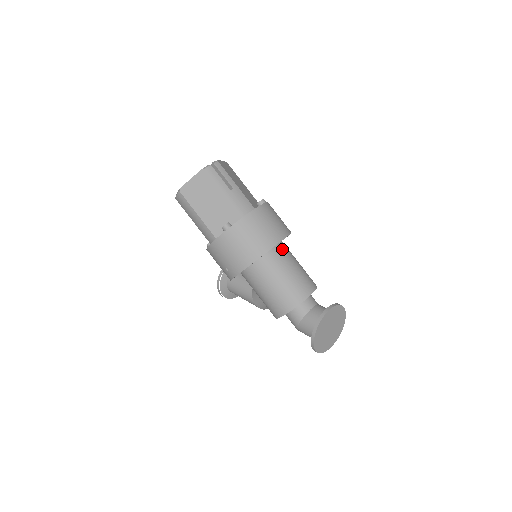
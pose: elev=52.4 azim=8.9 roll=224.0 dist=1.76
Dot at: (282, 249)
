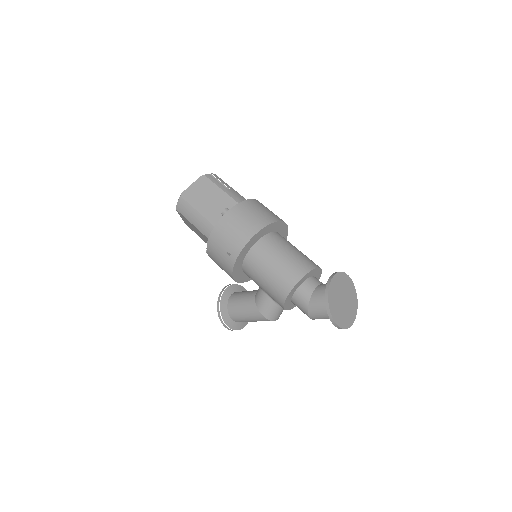
Dot at: (281, 236)
